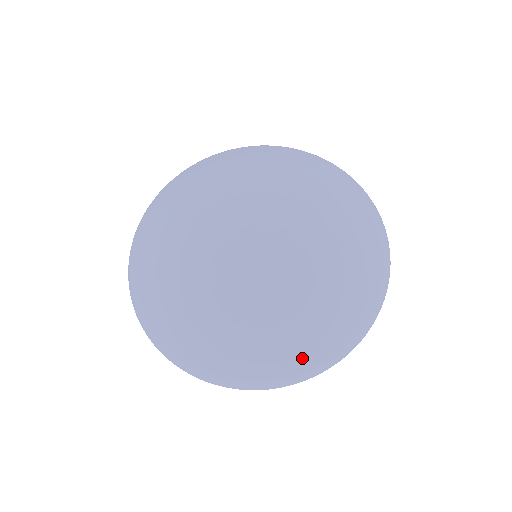
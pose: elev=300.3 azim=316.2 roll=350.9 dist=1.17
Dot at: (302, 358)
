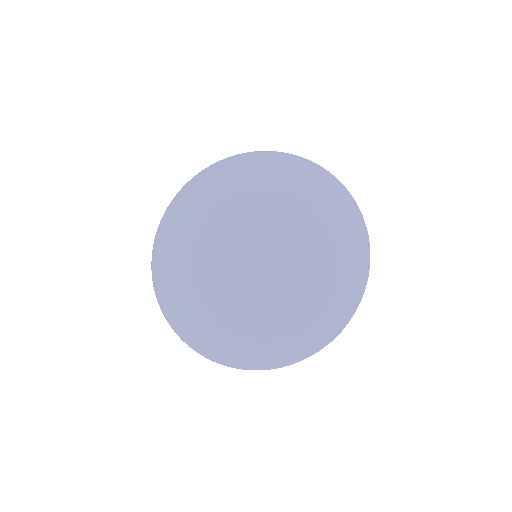
Dot at: (193, 336)
